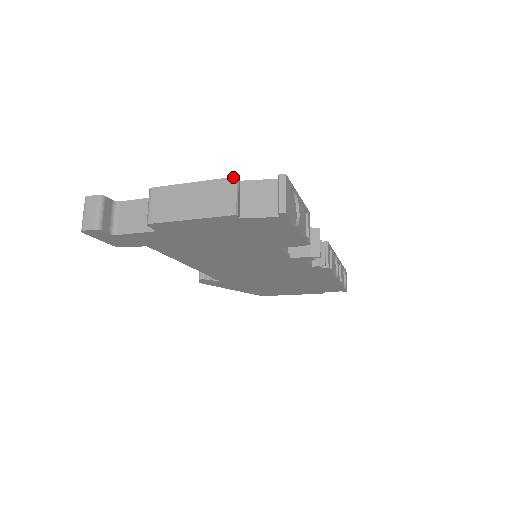
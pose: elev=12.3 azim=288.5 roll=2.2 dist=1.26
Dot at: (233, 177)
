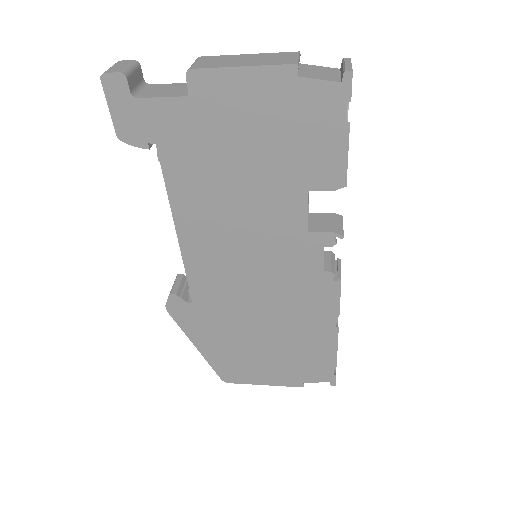
Dot at: occluded
